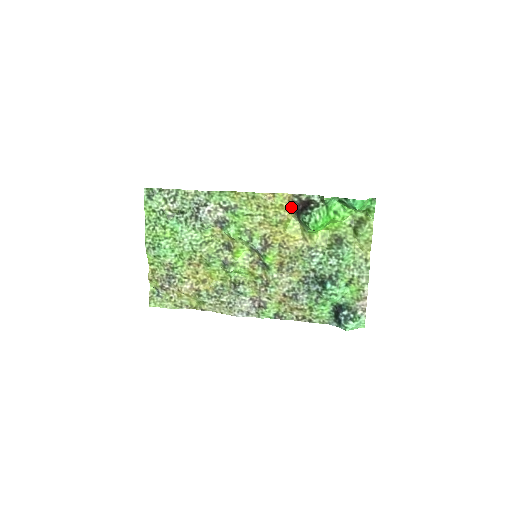
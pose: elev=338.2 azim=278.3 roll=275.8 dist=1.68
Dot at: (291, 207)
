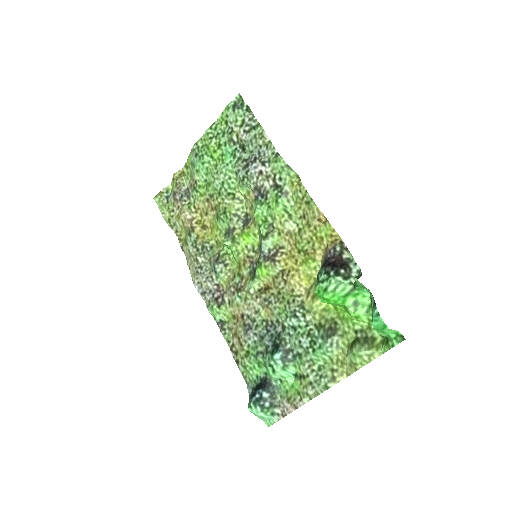
Dot at: (327, 250)
